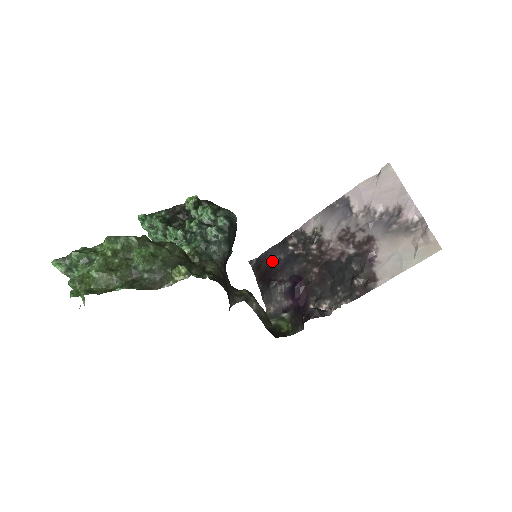
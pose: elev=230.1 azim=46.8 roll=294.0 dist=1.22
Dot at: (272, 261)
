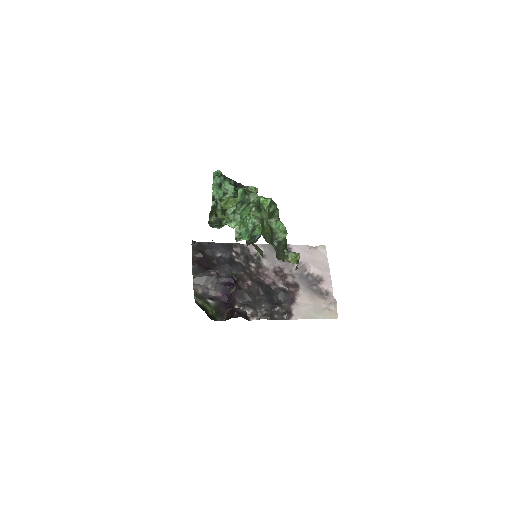
Dot at: (213, 254)
